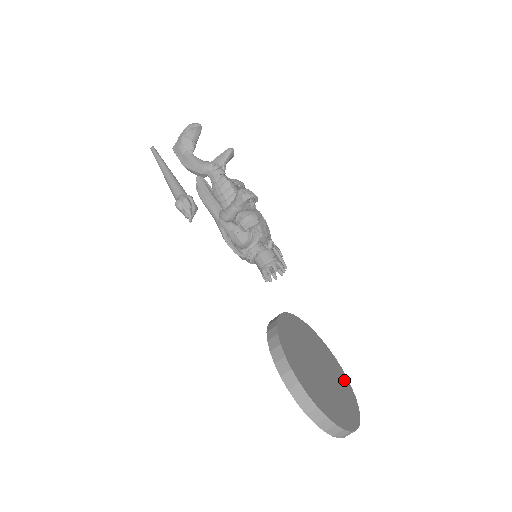
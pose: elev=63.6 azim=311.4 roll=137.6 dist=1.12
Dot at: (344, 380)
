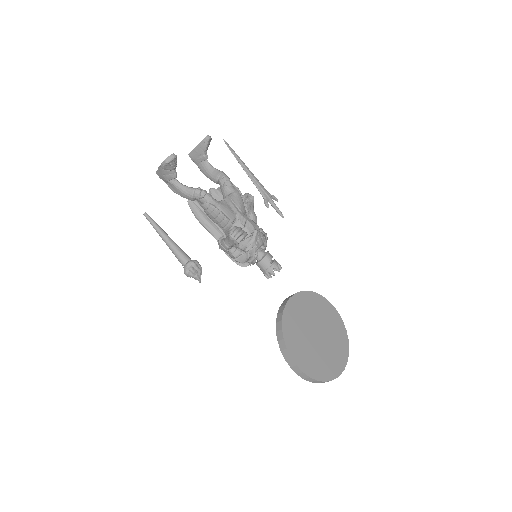
Dot at: (337, 322)
